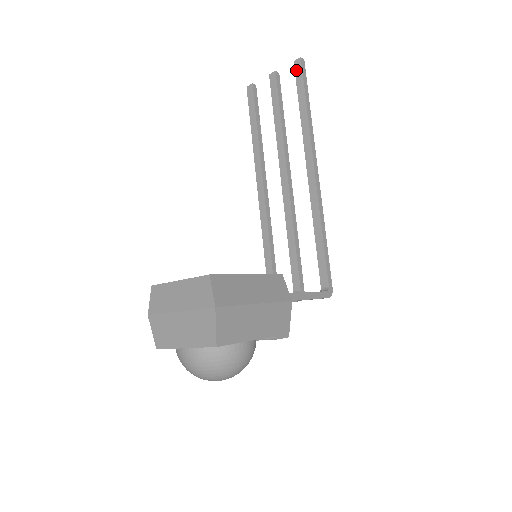
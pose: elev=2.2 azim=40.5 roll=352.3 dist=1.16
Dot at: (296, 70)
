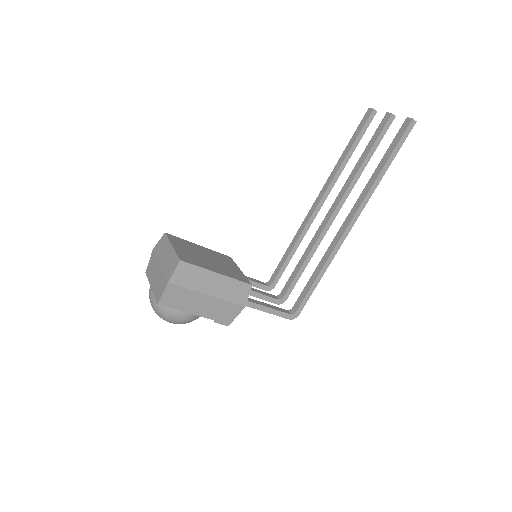
Dot at: (402, 127)
